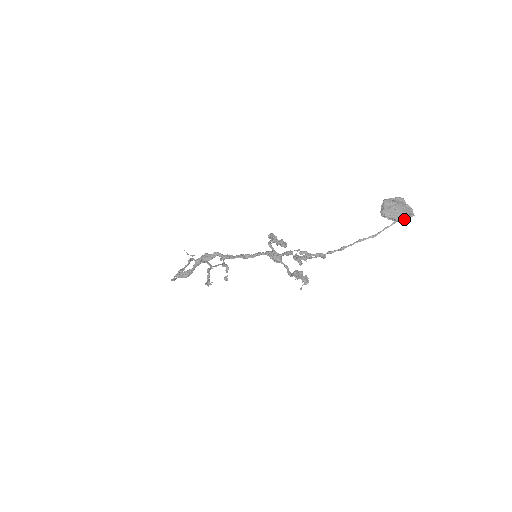
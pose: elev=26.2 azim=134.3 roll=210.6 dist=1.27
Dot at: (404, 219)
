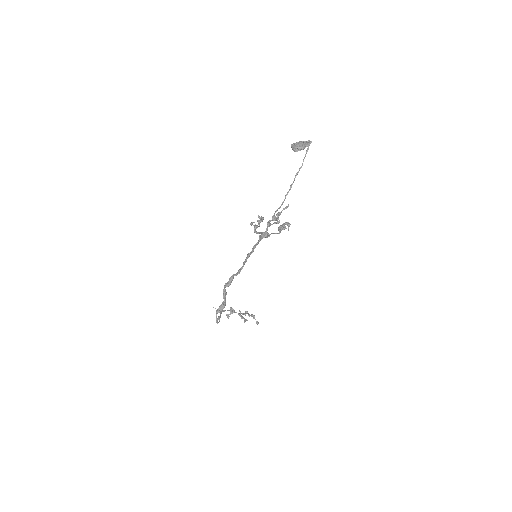
Dot at: (307, 145)
